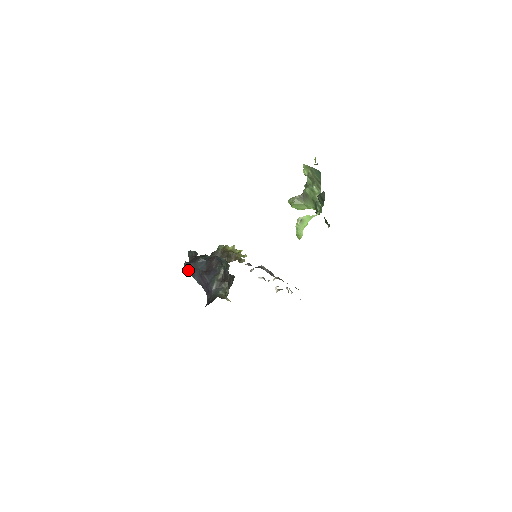
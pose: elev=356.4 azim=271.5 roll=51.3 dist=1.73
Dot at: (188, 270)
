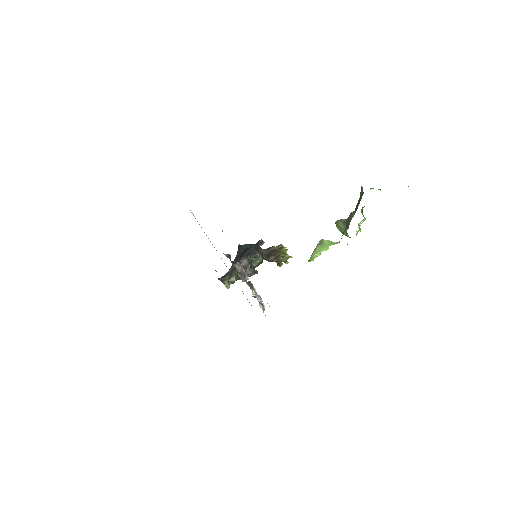
Dot at: occluded
